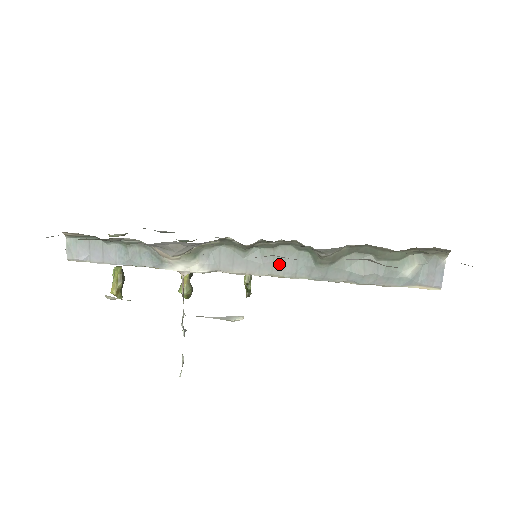
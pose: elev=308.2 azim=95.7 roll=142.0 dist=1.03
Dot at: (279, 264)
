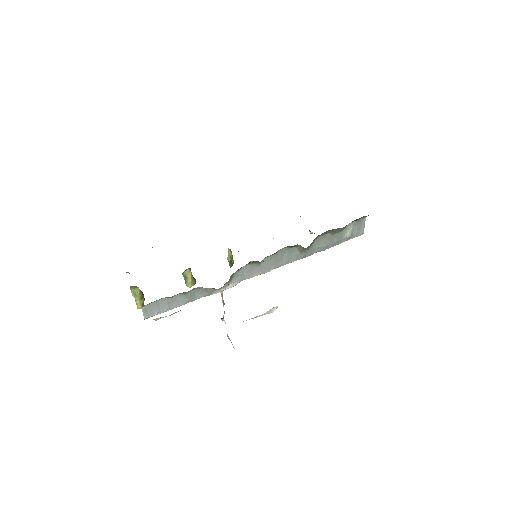
Dot at: (279, 261)
